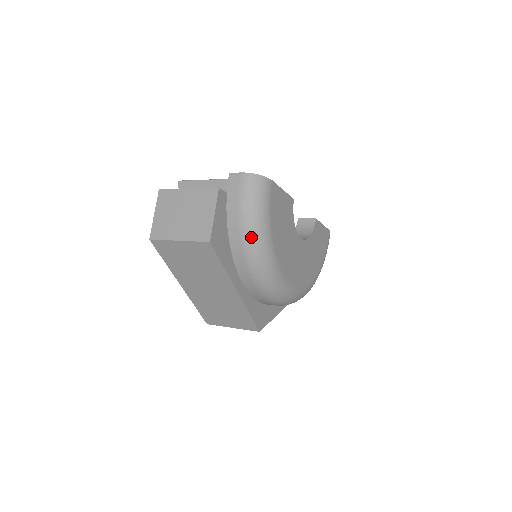
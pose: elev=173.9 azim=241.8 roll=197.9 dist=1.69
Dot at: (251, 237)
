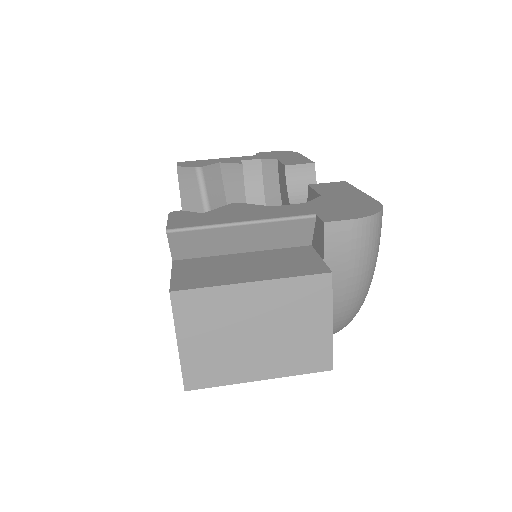
Dot at: (356, 308)
